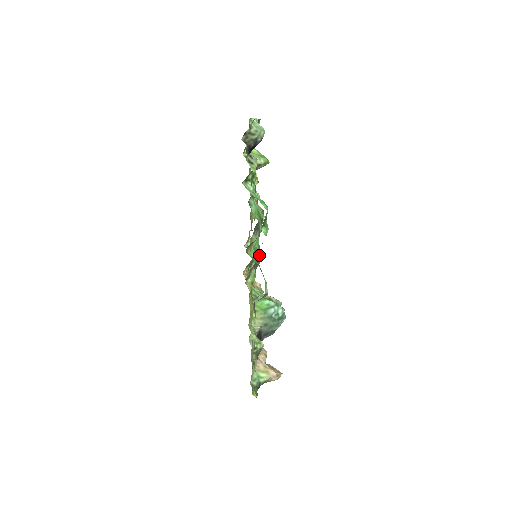
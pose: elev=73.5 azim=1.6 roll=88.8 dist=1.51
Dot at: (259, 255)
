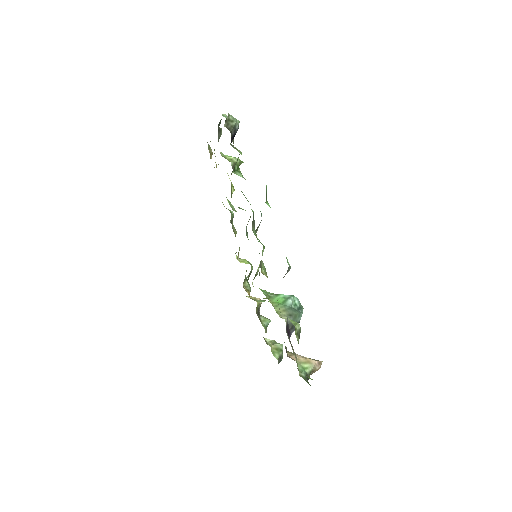
Dot at: (252, 266)
